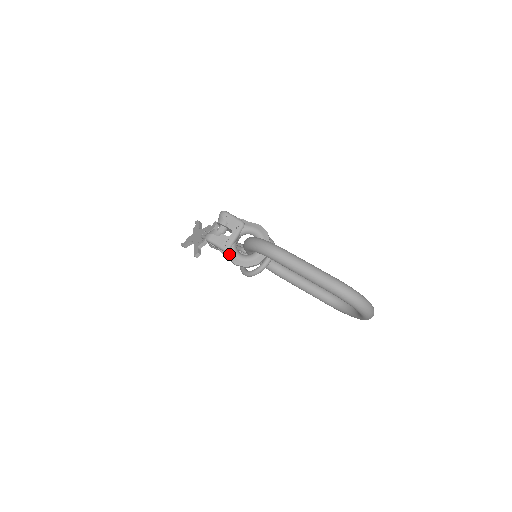
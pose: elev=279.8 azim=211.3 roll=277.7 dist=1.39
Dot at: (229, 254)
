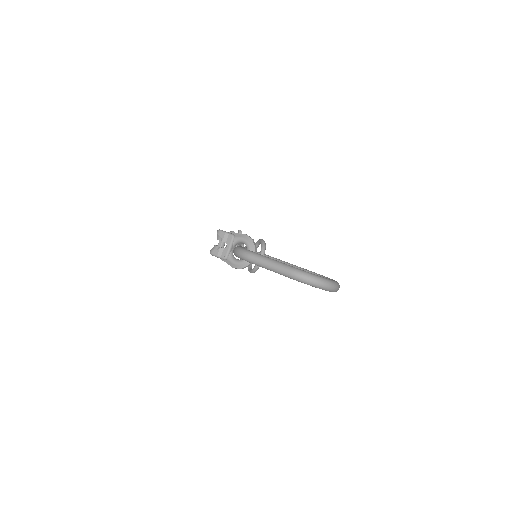
Dot at: (228, 261)
